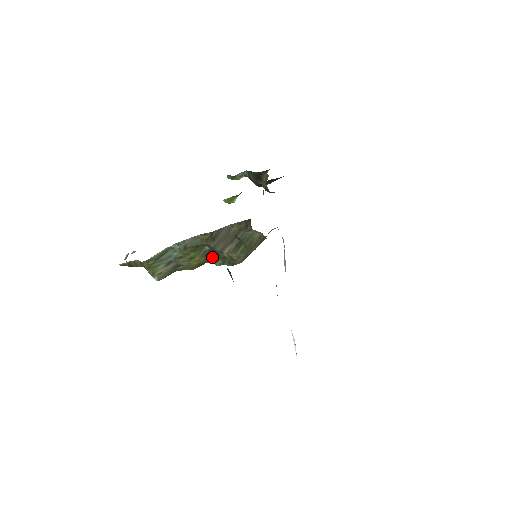
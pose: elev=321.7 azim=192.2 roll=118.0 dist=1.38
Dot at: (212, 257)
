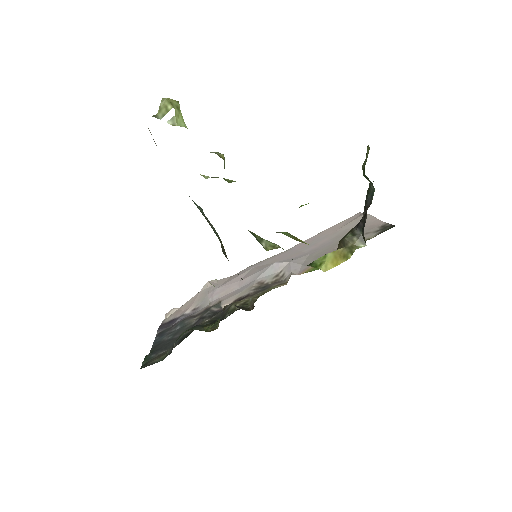
Dot at: occluded
